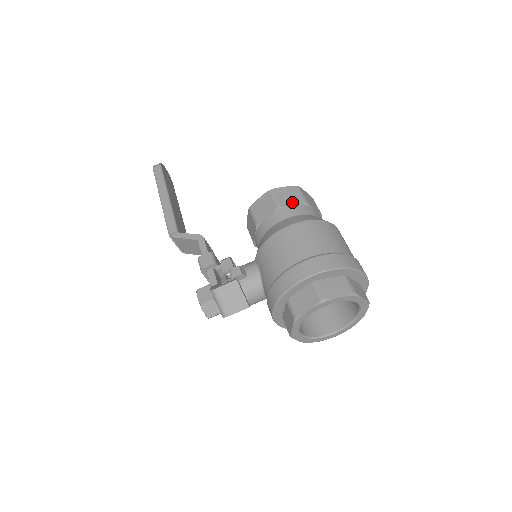
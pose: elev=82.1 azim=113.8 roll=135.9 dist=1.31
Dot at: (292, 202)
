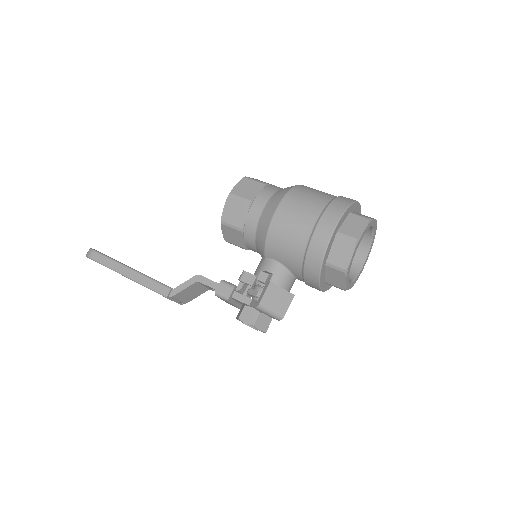
Dot at: (255, 191)
